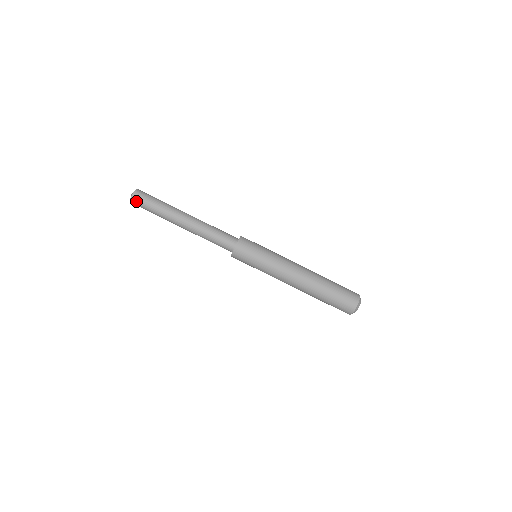
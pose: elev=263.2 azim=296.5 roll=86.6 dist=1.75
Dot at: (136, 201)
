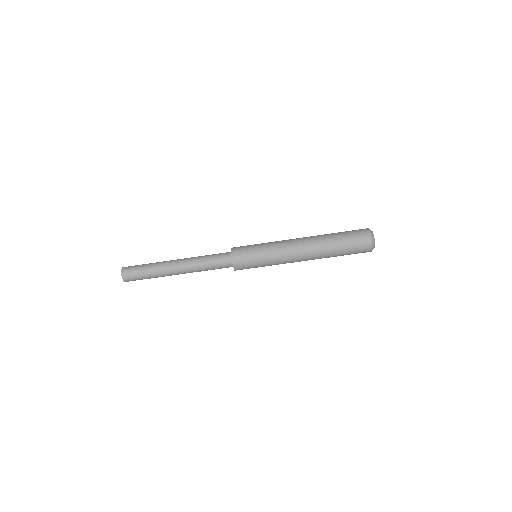
Dot at: occluded
